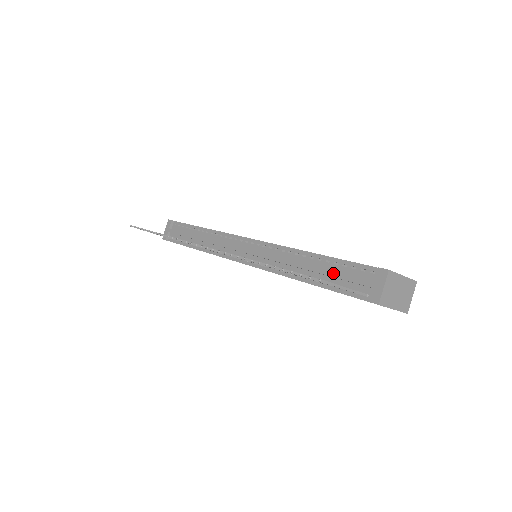
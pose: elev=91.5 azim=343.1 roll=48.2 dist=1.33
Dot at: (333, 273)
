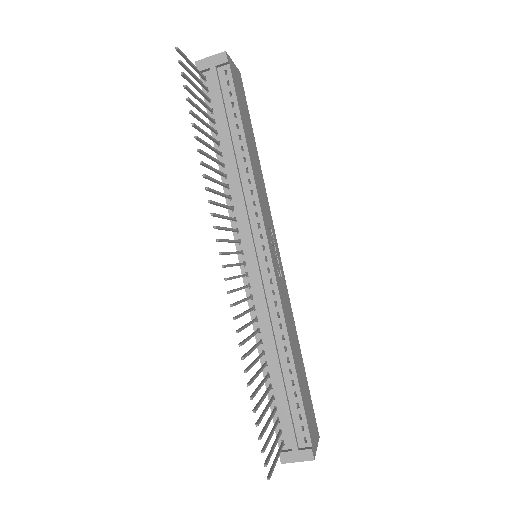
Dot at: (285, 401)
